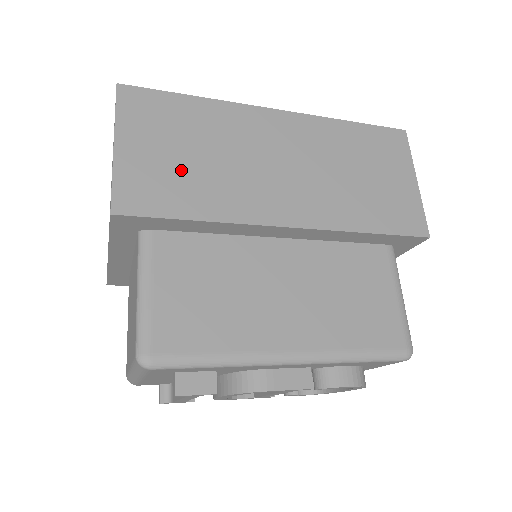
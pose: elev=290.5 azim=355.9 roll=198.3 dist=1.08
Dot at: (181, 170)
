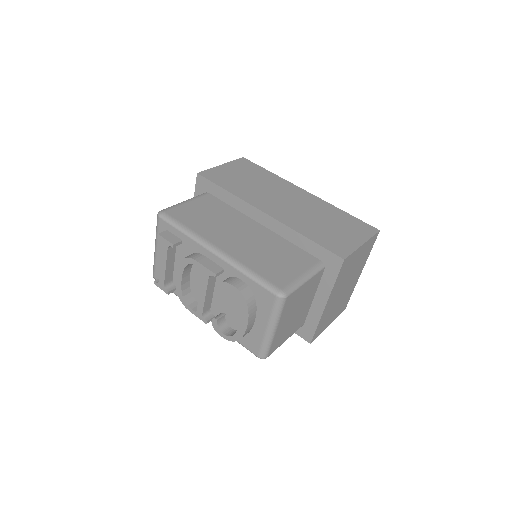
Dot at: (238, 180)
